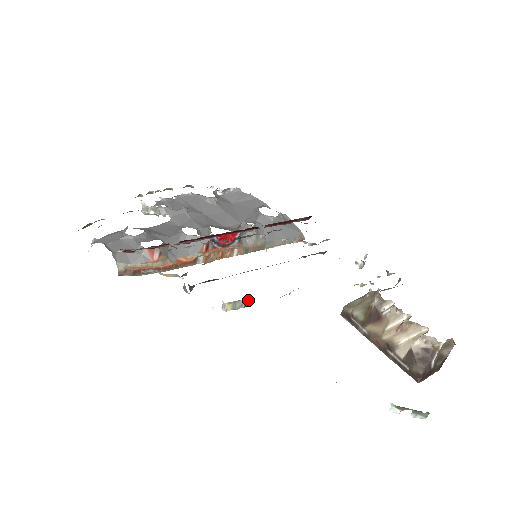
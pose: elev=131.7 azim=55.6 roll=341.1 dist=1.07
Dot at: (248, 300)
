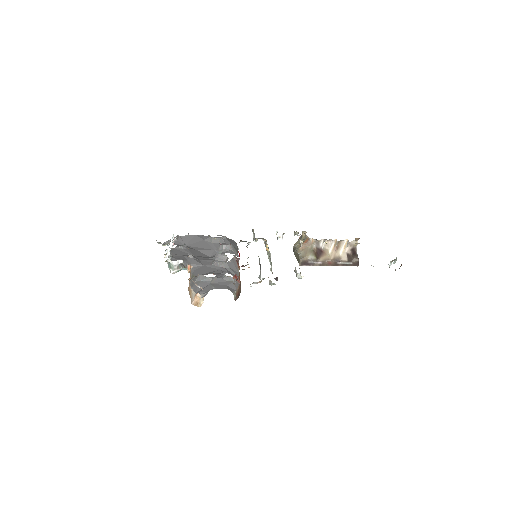
Dot at: occluded
